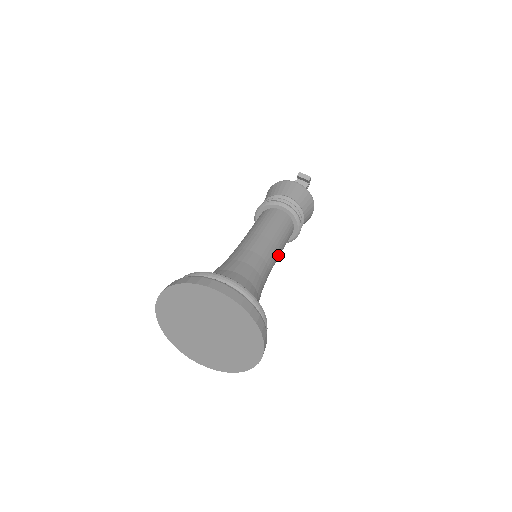
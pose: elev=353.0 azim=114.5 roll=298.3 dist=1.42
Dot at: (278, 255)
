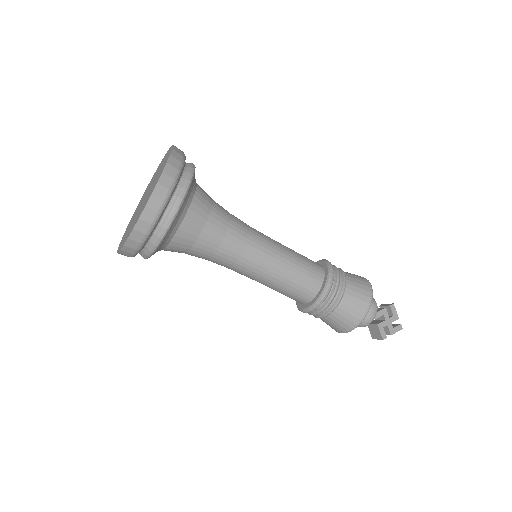
Dot at: (277, 254)
